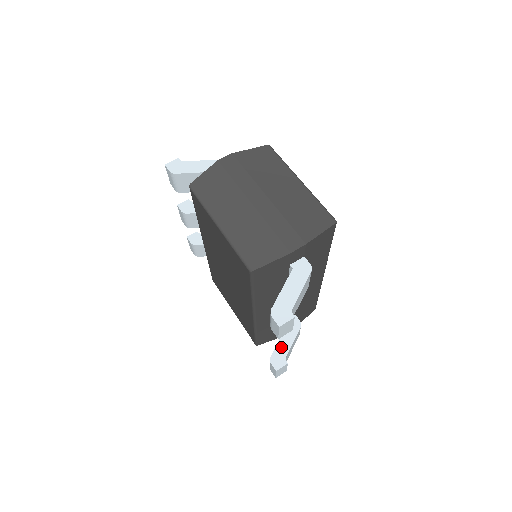
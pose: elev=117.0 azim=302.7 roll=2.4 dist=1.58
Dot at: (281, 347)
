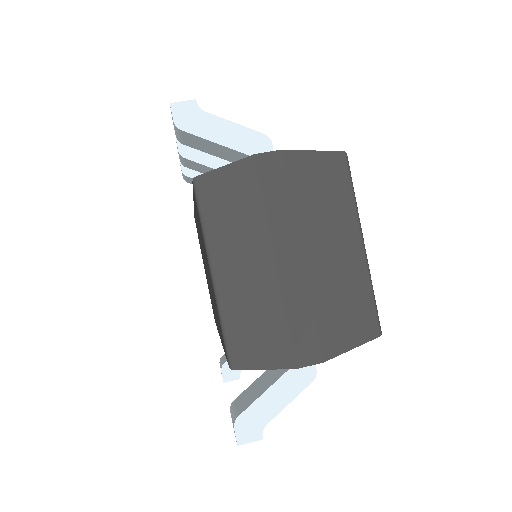
Dot at: occluded
